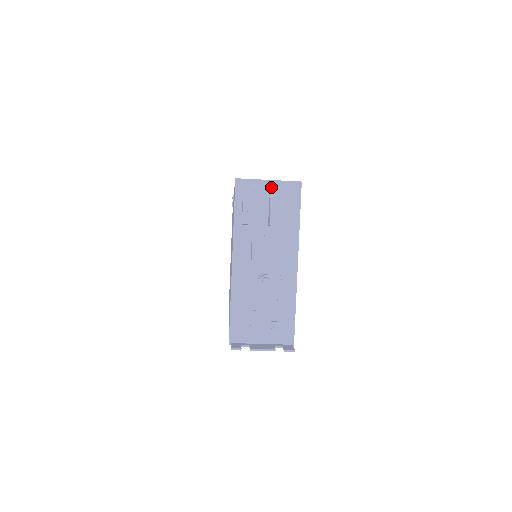
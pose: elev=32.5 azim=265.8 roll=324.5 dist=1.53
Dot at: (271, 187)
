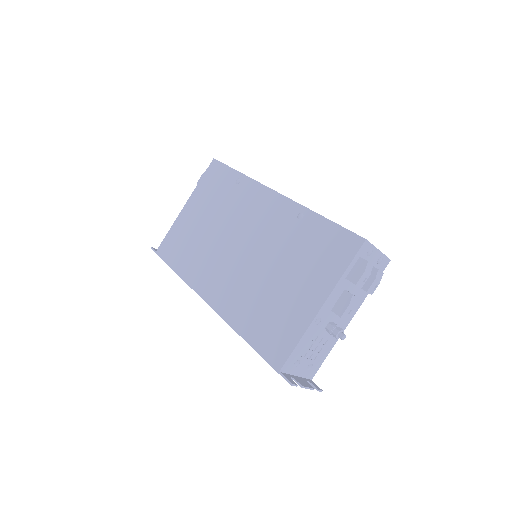
Dot at: (377, 256)
